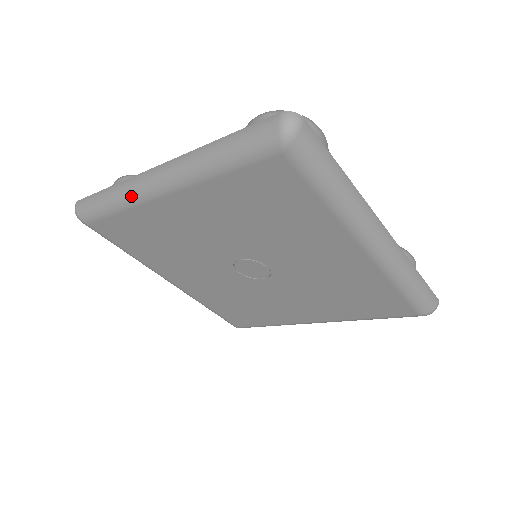
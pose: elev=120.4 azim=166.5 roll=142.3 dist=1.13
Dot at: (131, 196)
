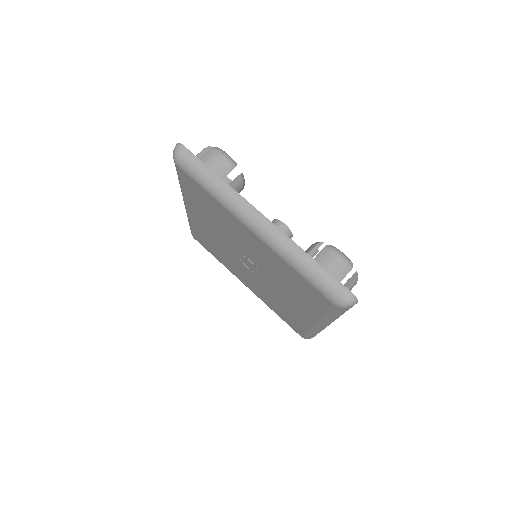
Dot at: occluded
